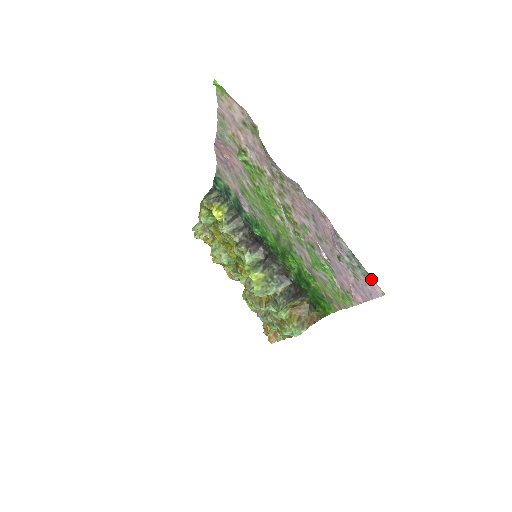
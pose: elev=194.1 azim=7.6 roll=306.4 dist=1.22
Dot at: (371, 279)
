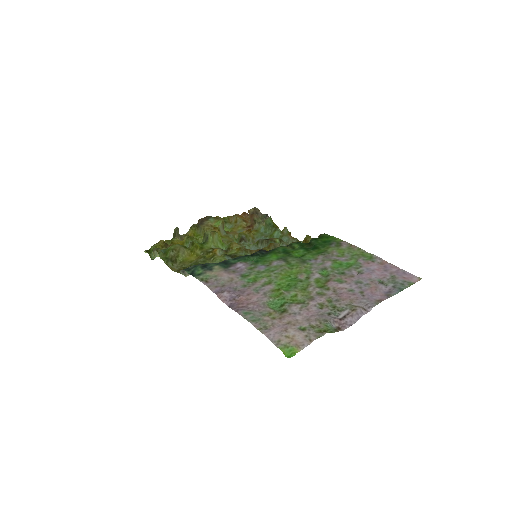
Dot at: (412, 282)
